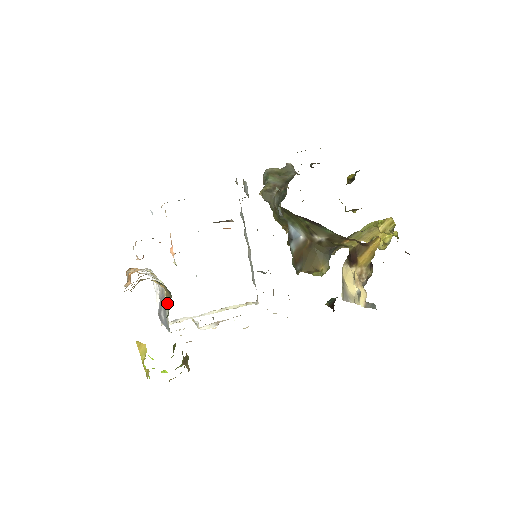
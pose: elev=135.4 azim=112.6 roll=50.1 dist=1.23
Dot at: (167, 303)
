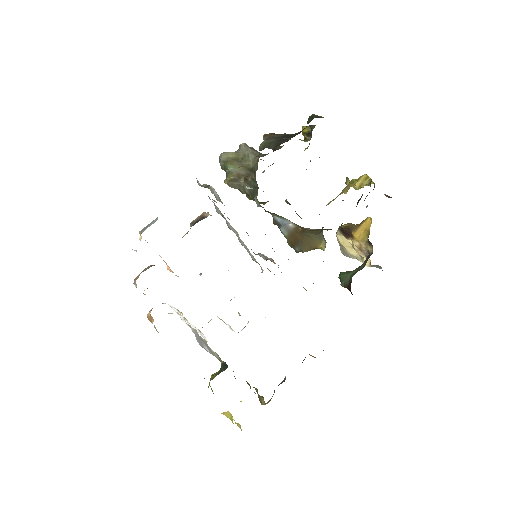
Dot at: (215, 354)
